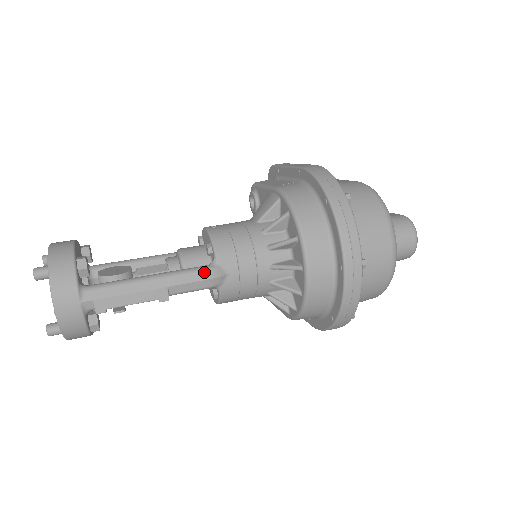
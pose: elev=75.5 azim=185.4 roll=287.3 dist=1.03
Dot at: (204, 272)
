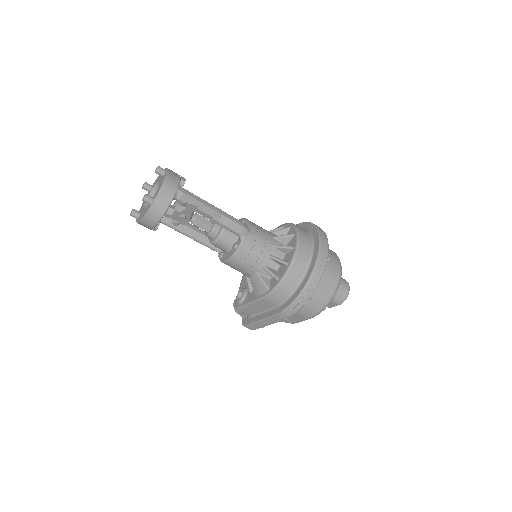
Dot at: (241, 222)
